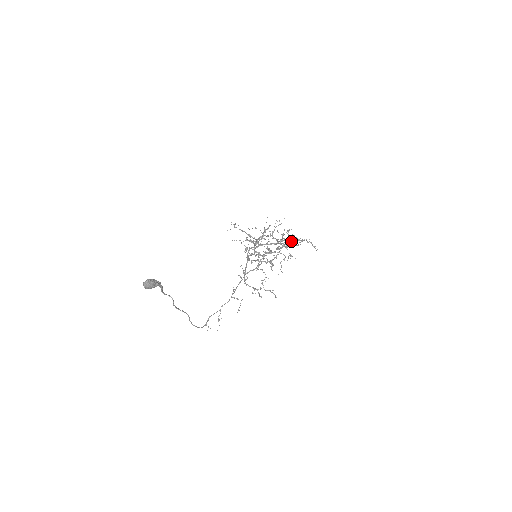
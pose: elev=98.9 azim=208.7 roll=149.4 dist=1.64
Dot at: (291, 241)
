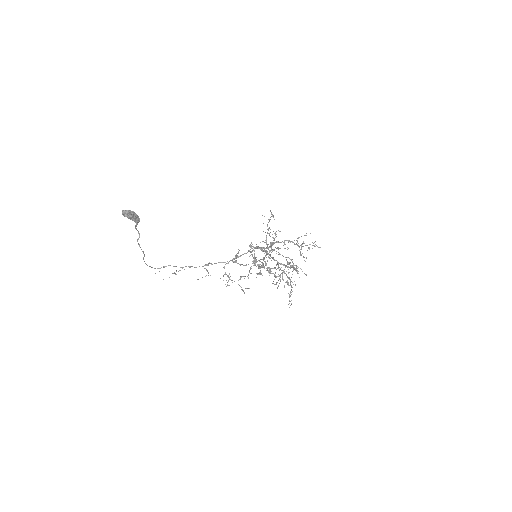
Dot at: occluded
